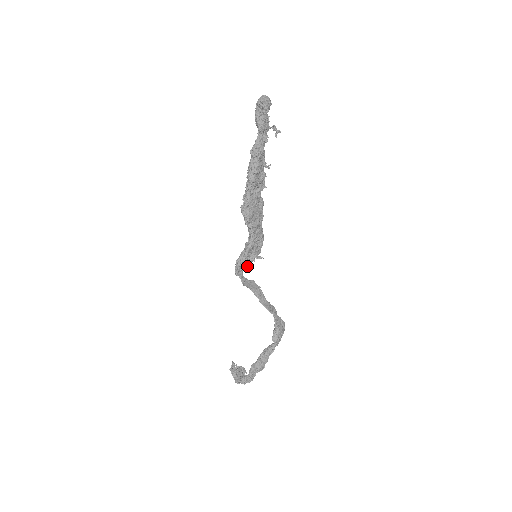
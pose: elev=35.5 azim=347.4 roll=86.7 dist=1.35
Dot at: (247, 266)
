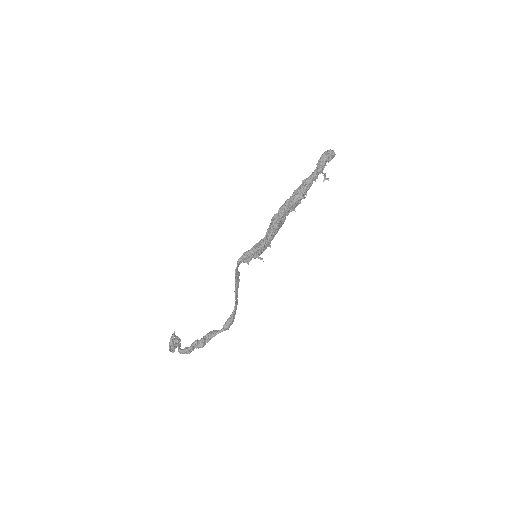
Dot at: (249, 260)
